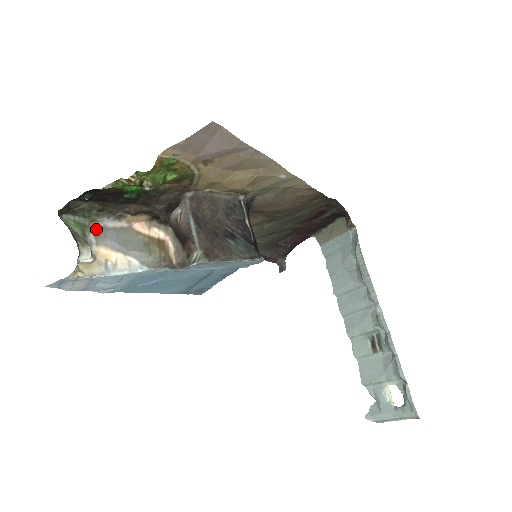
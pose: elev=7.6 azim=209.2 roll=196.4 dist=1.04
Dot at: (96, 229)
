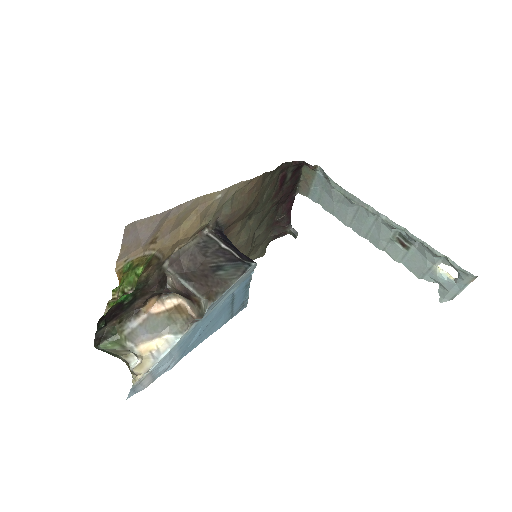
Dot at: (128, 336)
